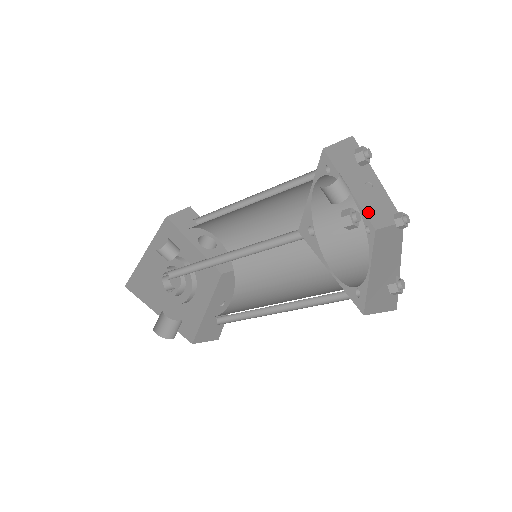
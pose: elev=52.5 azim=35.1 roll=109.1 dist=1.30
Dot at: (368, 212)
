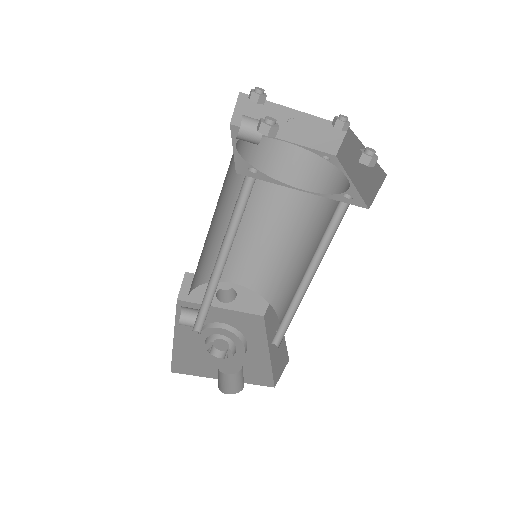
Dot at: (314, 146)
